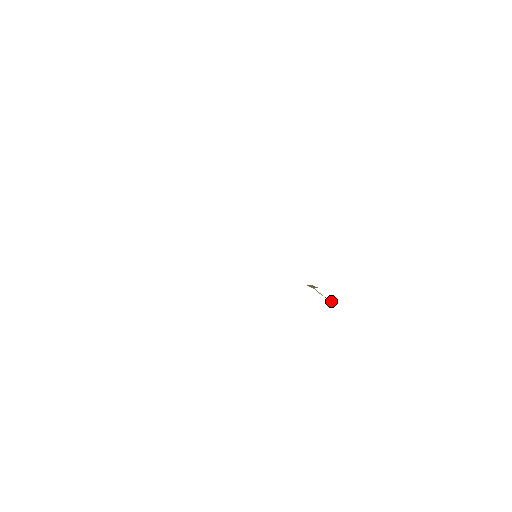
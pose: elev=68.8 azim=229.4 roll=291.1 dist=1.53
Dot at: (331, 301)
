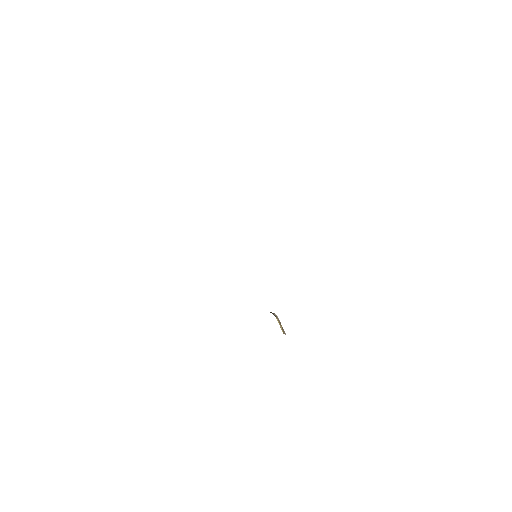
Dot at: occluded
